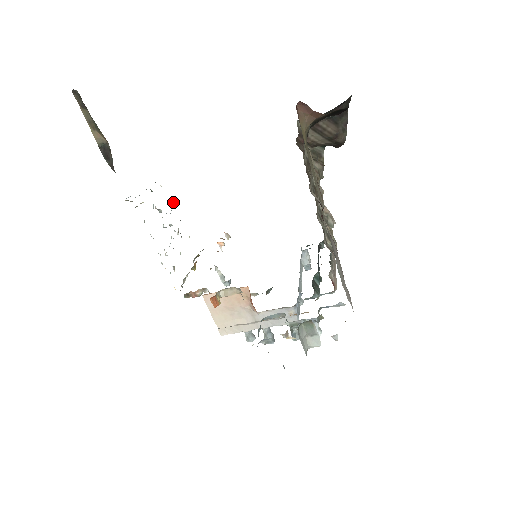
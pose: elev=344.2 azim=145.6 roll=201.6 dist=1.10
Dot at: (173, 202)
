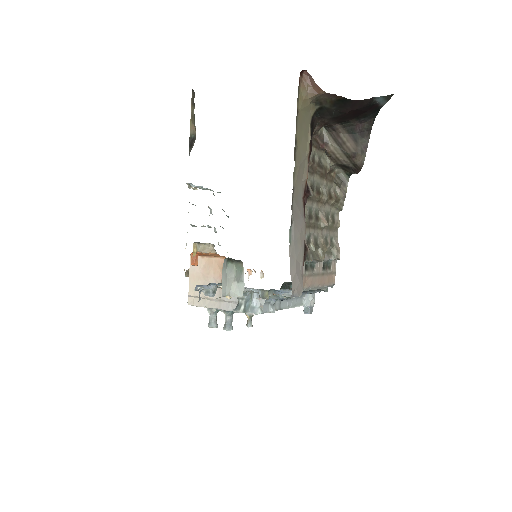
Dot at: (228, 217)
